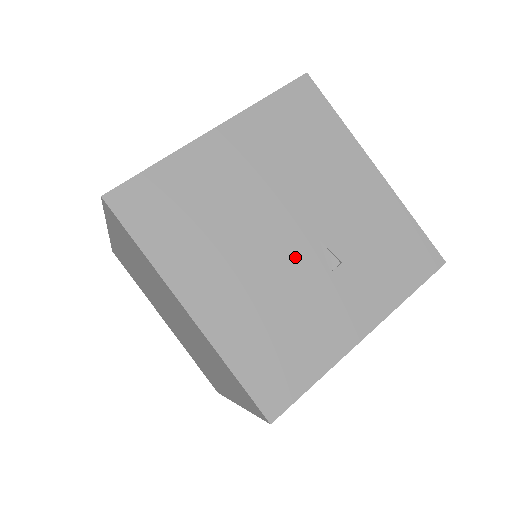
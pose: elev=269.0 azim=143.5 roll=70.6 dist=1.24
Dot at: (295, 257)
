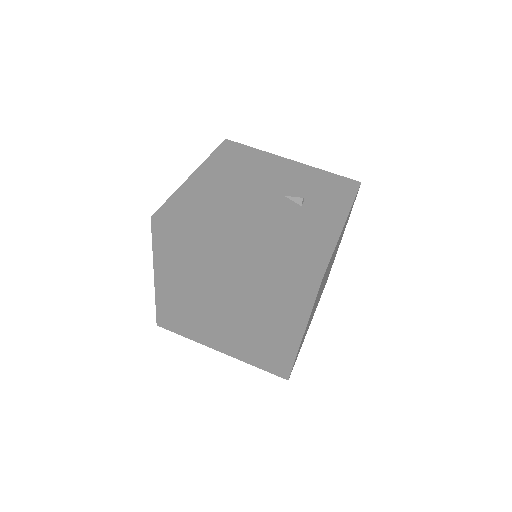
Dot at: (277, 207)
